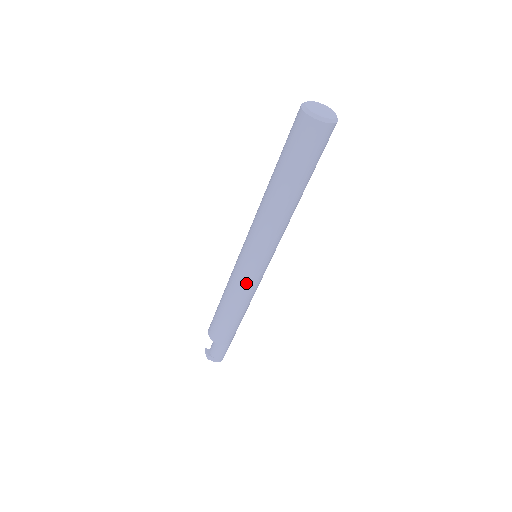
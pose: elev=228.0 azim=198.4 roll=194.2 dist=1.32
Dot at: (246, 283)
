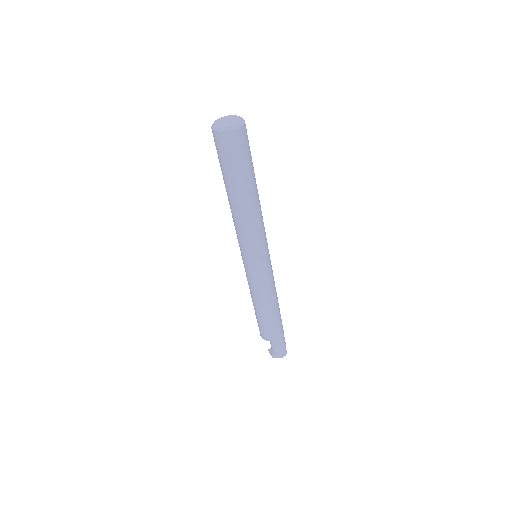
Dot at: (258, 281)
